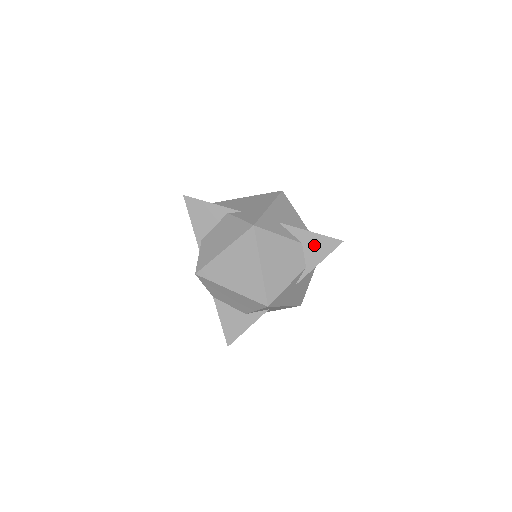
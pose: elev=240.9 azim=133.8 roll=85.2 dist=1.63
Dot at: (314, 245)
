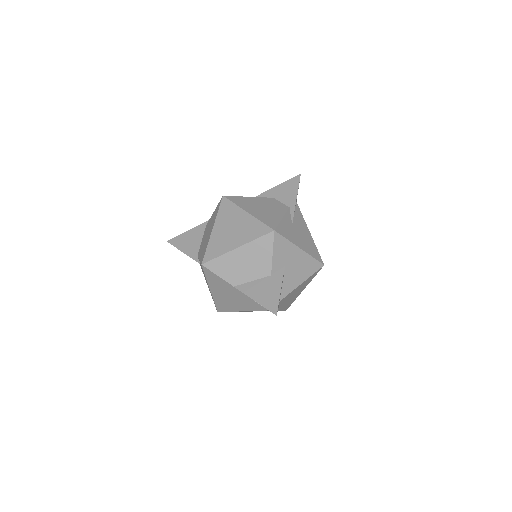
Dot at: (283, 192)
